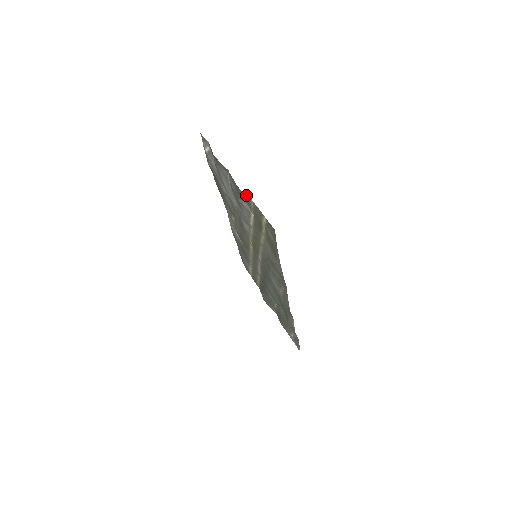
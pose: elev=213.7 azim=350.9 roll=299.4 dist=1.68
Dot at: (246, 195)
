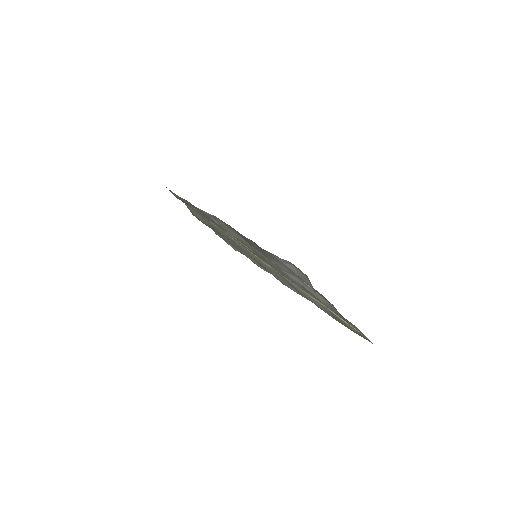
Dot at: occluded
